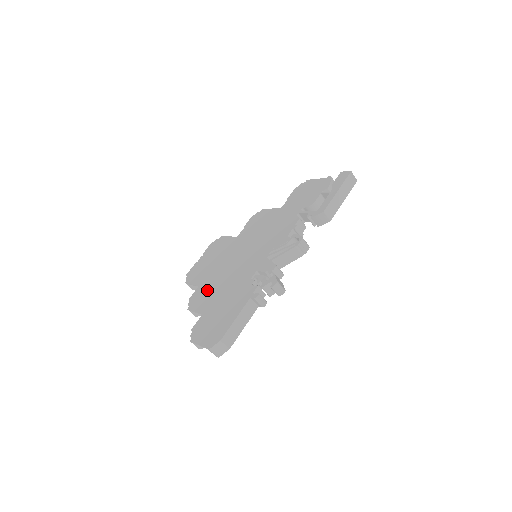
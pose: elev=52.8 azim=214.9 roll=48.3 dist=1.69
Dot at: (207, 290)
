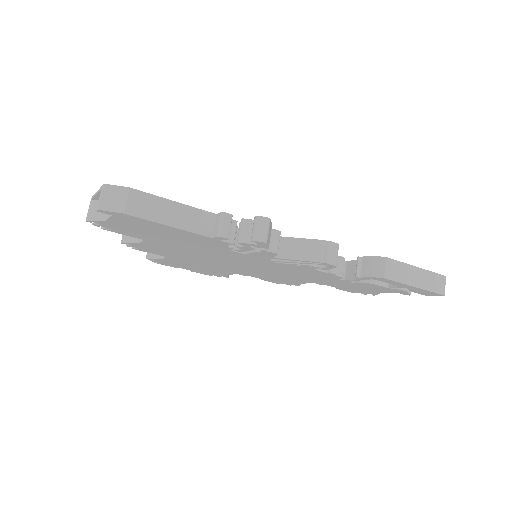
Dot at: occluded
